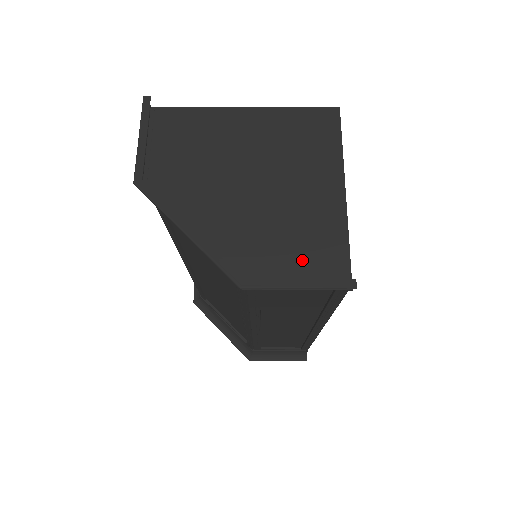
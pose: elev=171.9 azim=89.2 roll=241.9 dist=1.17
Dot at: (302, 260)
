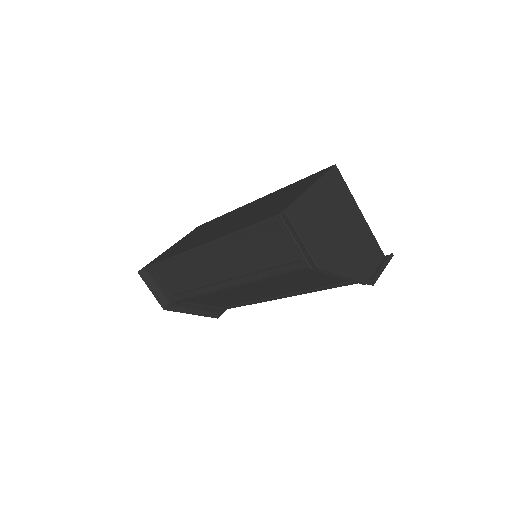
Dot at: (369, 256)
